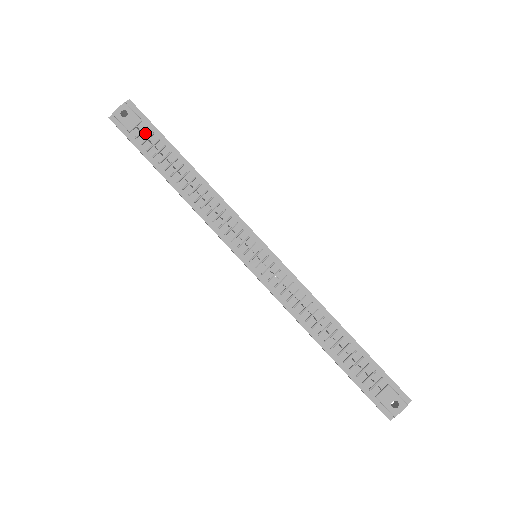
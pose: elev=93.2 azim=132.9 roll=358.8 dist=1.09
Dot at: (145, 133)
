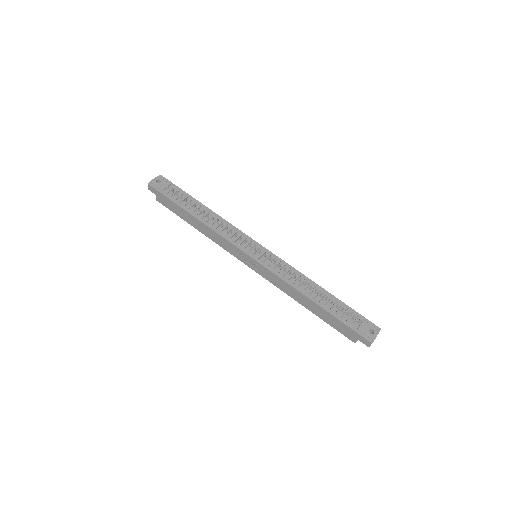
Dot at: (173, 191)
